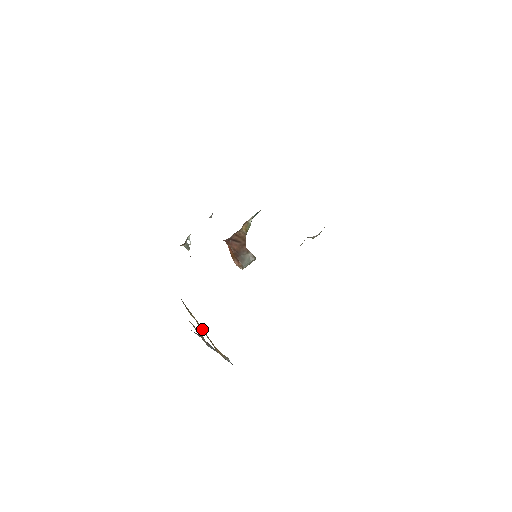
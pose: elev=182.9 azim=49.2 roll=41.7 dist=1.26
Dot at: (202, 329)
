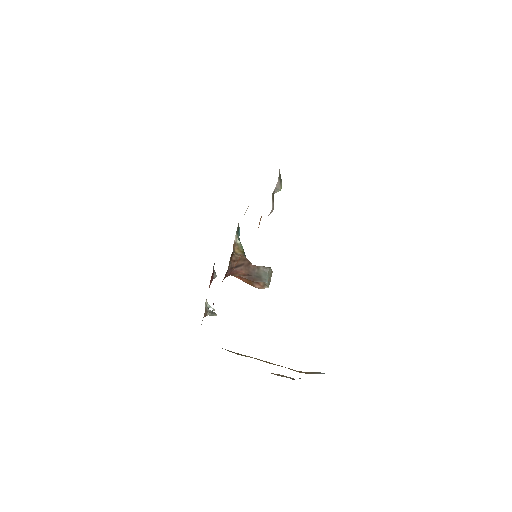
Dot at: (267, 362)
